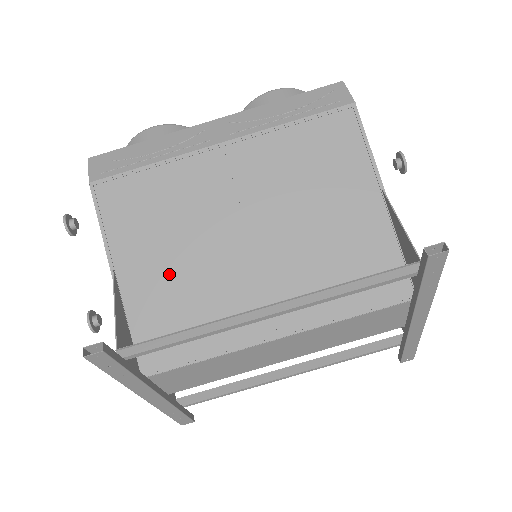
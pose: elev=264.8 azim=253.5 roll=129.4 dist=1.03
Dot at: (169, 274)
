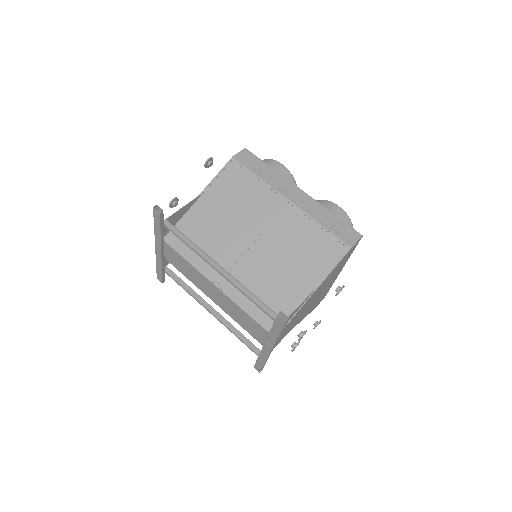
Dot at: (214, 219)
